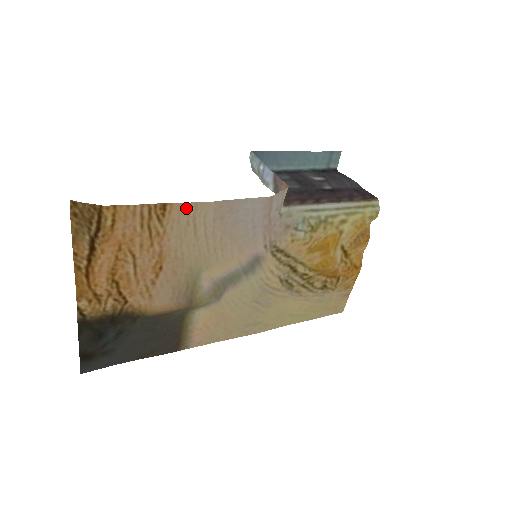
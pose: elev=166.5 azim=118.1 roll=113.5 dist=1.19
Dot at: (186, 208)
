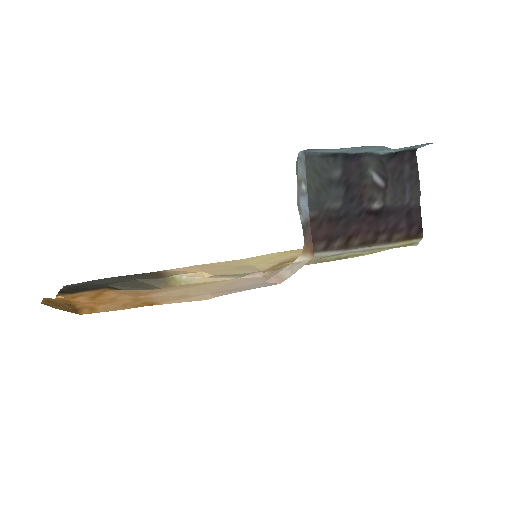
Dot at: (177, 300)
